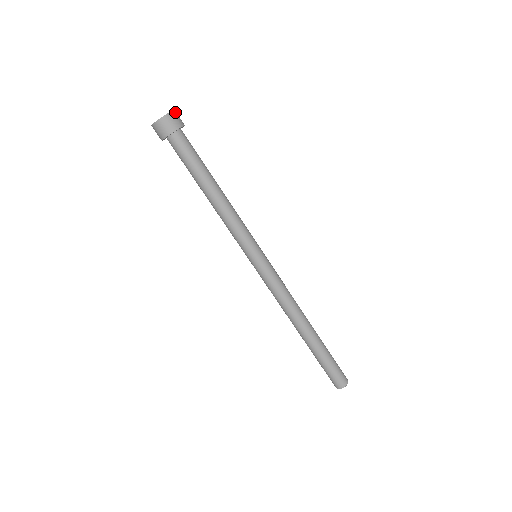
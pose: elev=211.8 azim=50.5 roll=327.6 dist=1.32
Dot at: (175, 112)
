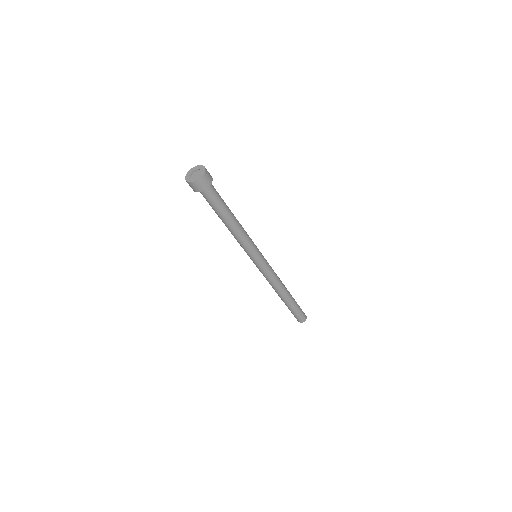
Dot at: (205, 174)
